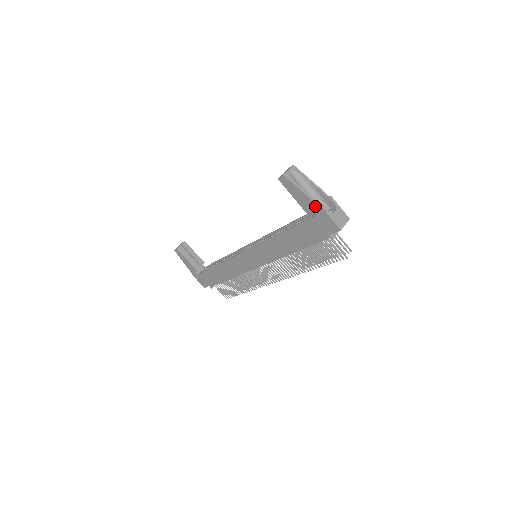
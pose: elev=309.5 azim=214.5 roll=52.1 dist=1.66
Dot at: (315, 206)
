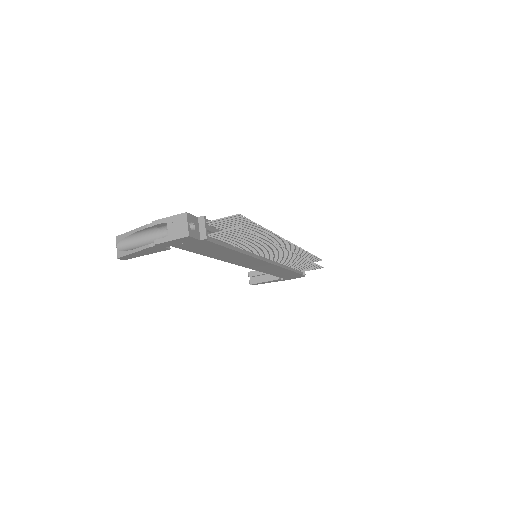
Dot at: (155, 247)
